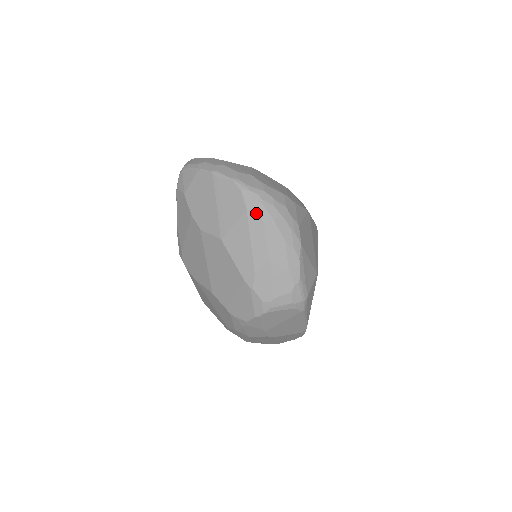
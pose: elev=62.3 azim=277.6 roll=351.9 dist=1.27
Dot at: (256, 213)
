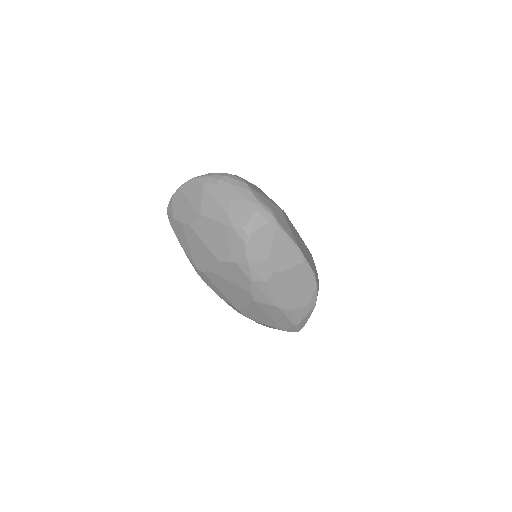
Dot at: (209, 183)
